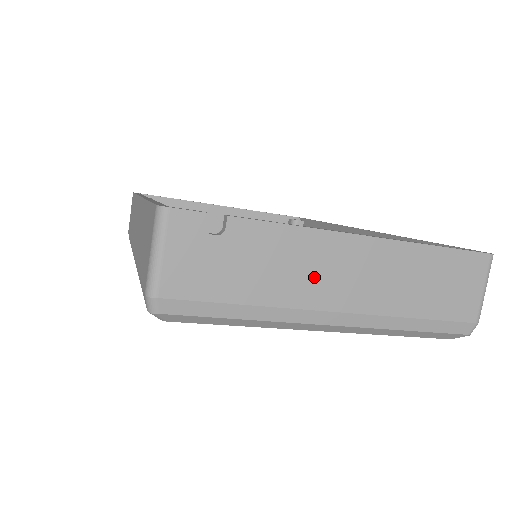
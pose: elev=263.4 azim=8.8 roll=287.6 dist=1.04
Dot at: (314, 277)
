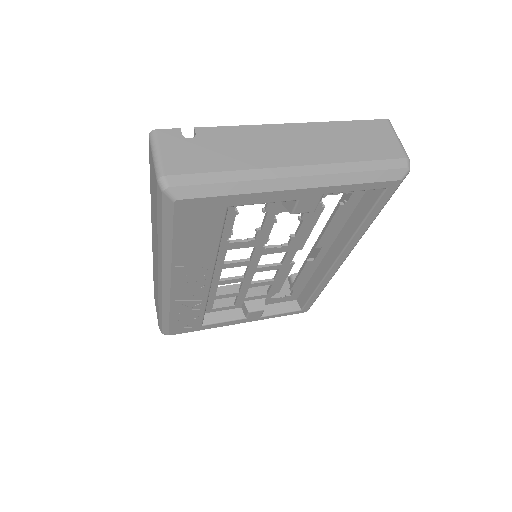
Dot at: (268, 149)
